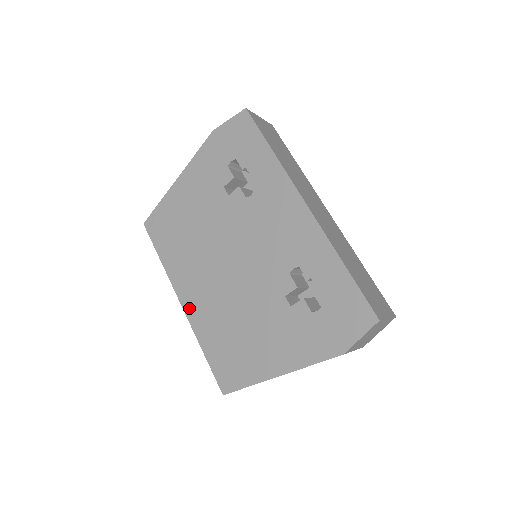
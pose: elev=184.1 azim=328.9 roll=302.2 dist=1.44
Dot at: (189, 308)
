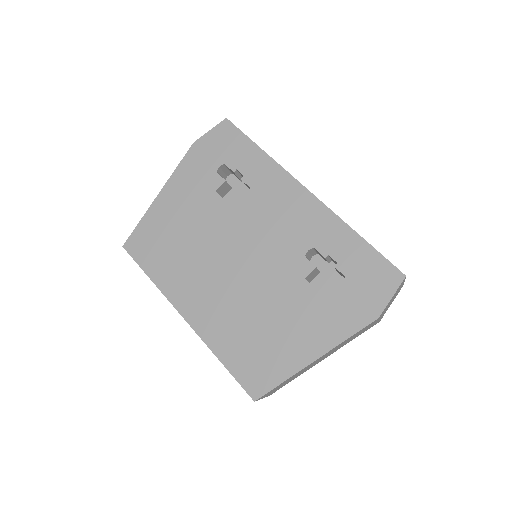
Dot at: (195, 320)
